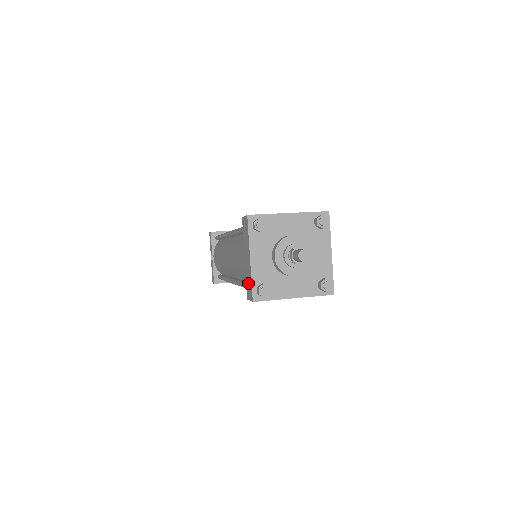
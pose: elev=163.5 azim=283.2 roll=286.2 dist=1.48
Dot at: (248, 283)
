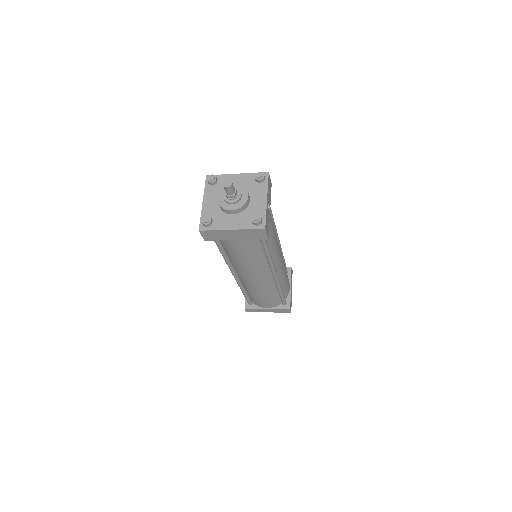
Dot at: occluded
